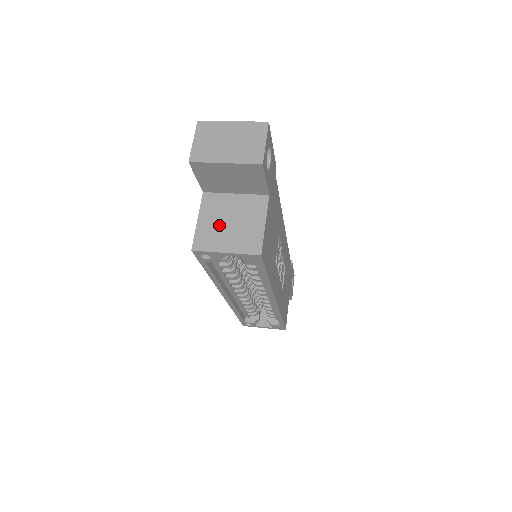
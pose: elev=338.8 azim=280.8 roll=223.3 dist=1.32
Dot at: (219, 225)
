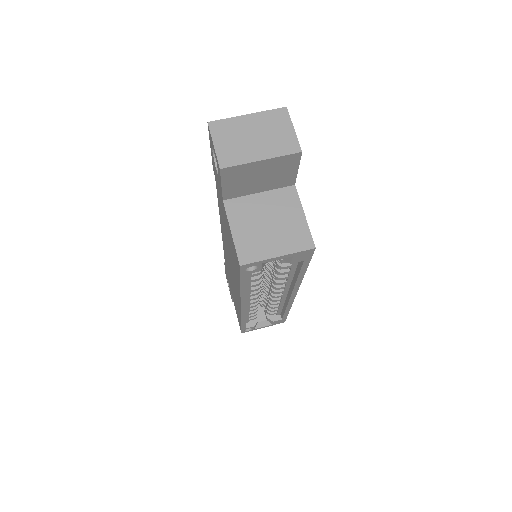
Dot at: (257, 230)
